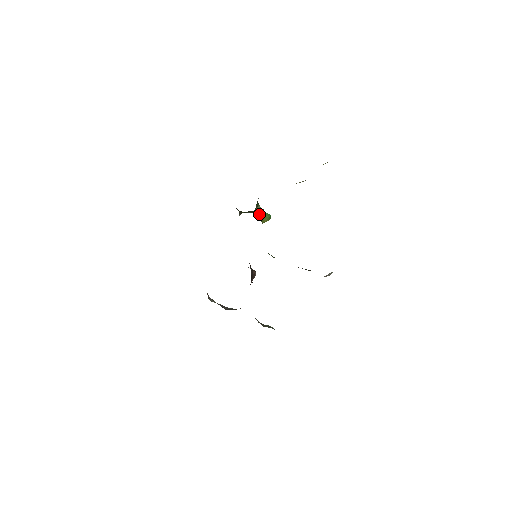
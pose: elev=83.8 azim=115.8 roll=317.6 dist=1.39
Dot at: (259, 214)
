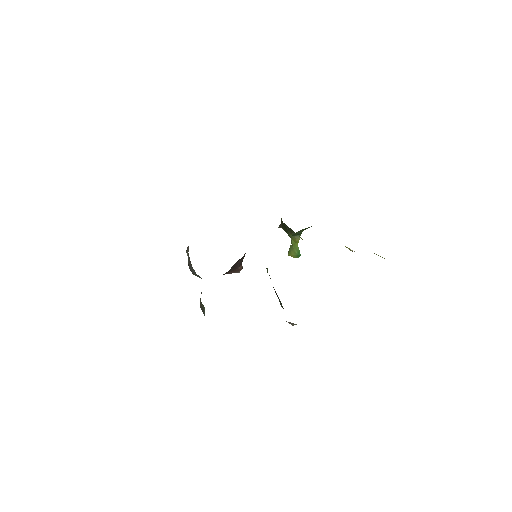
Dot at: (293, 243)
